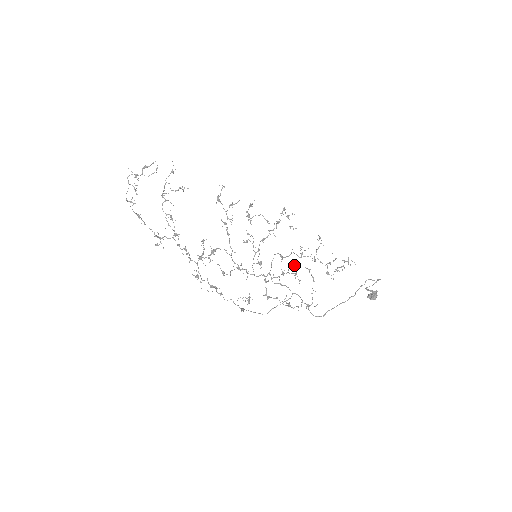
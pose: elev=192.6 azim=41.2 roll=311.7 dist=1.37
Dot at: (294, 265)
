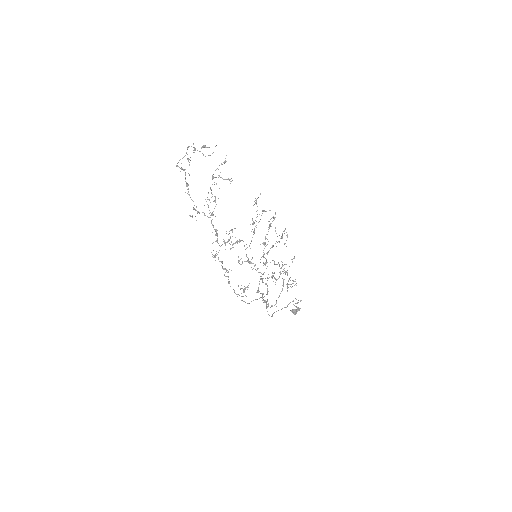
Dot at: occluded
